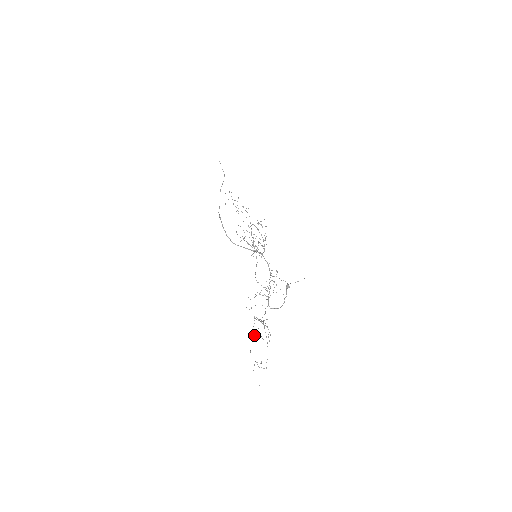
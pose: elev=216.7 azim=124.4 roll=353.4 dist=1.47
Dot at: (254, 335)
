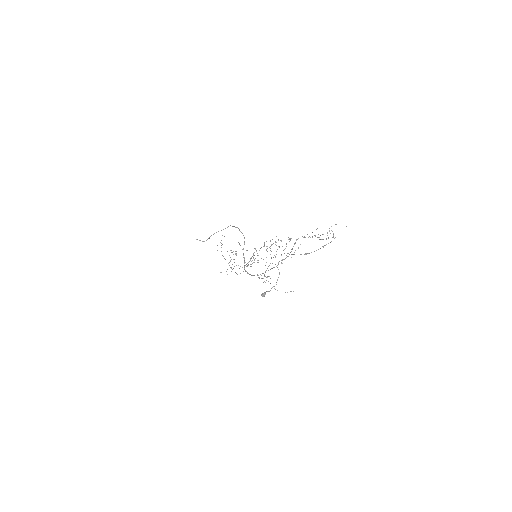
Dot at: occluded
